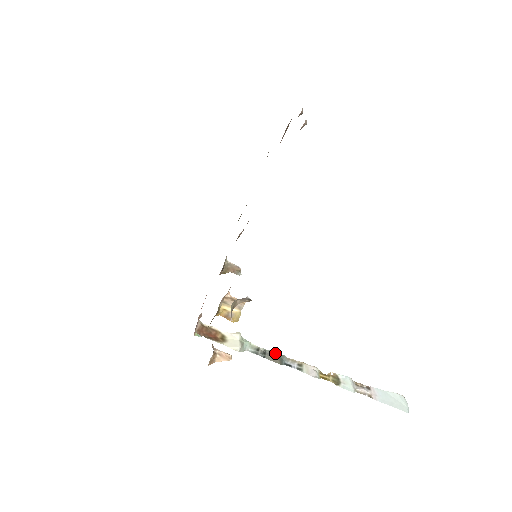
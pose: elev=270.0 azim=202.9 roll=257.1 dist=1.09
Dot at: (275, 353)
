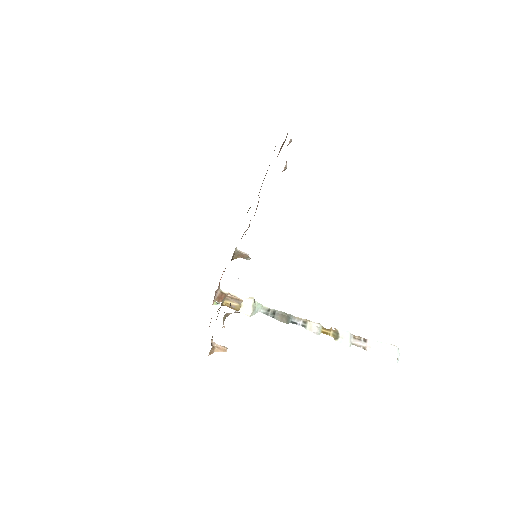
Dot at: (283, 313)
